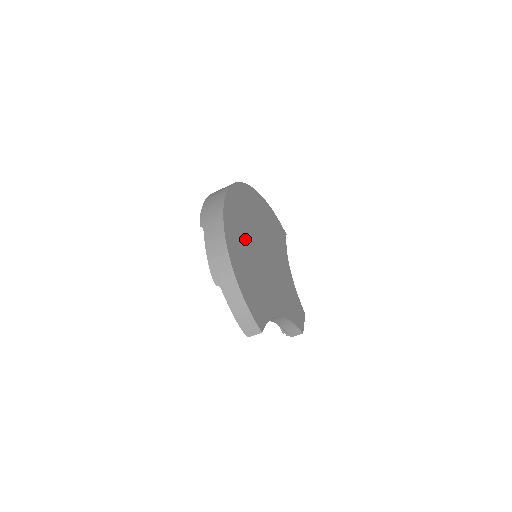
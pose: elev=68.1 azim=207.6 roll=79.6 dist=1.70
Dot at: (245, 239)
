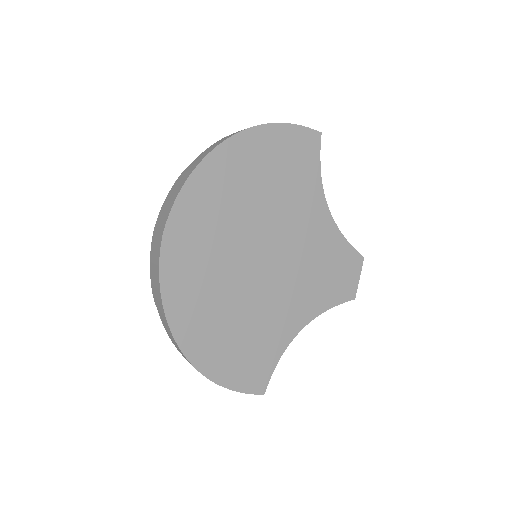
Dot at: (215, 290)
